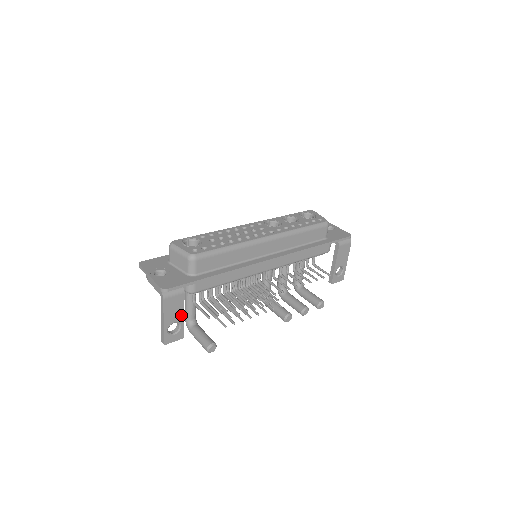
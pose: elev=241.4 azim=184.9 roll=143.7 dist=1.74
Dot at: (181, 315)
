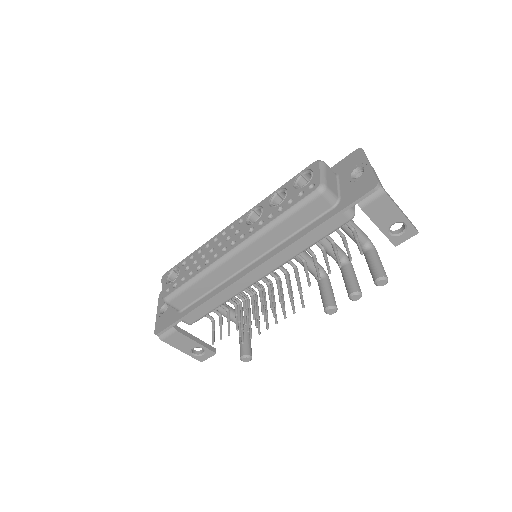
Dot at: (193, 343)
